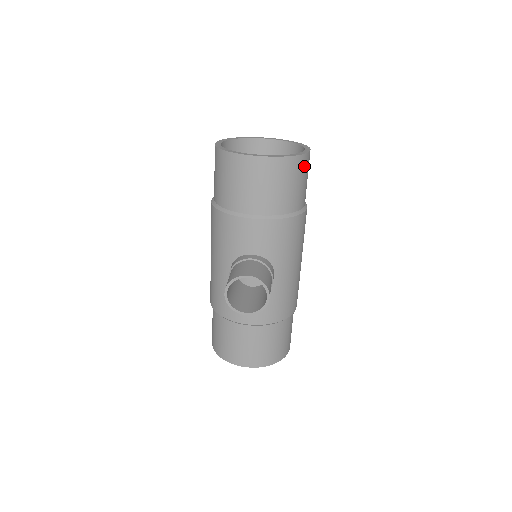
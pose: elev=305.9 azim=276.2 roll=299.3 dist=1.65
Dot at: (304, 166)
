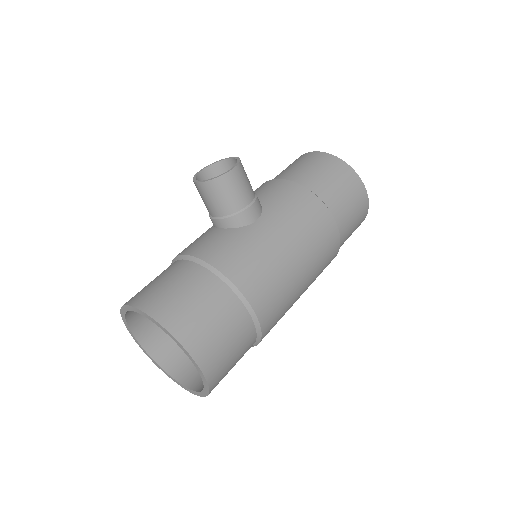
Dot at: (351, 181)
